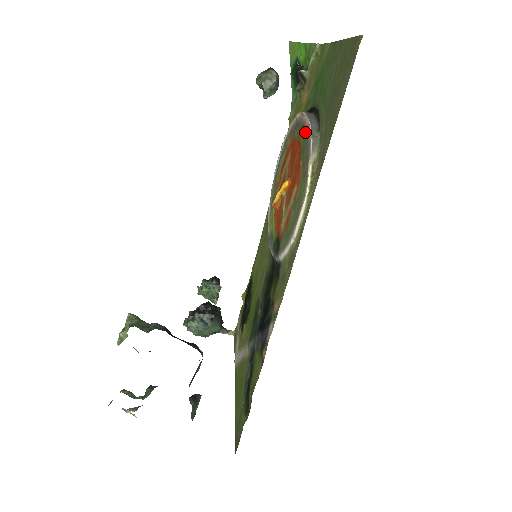
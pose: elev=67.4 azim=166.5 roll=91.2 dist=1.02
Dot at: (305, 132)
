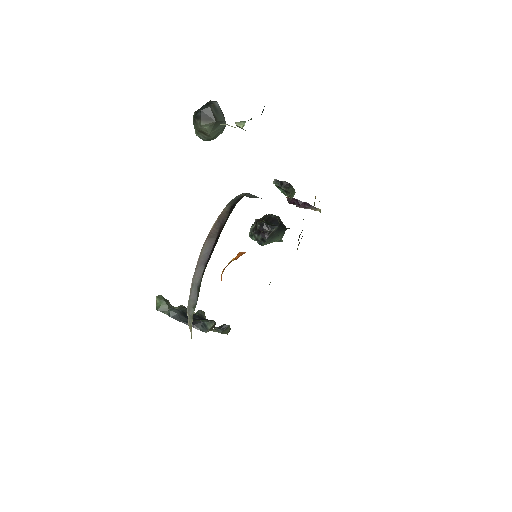
Dot at: occluded
